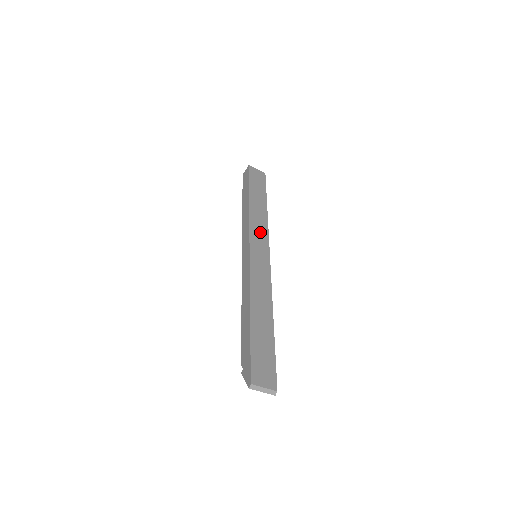
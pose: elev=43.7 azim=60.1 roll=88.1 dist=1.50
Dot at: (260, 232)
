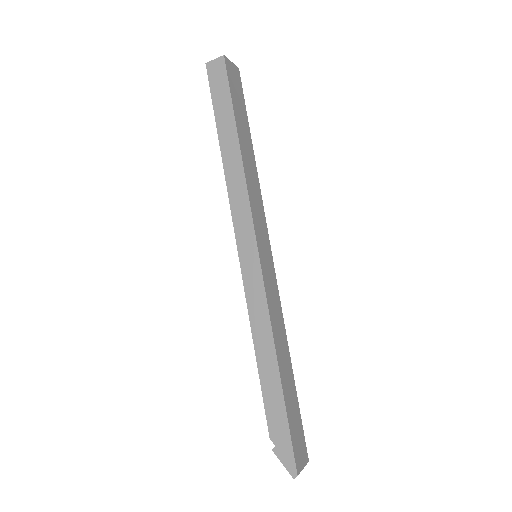
Dot at: (259, 214)
